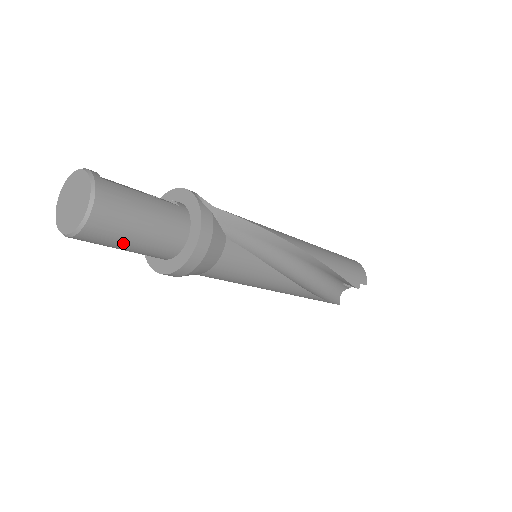
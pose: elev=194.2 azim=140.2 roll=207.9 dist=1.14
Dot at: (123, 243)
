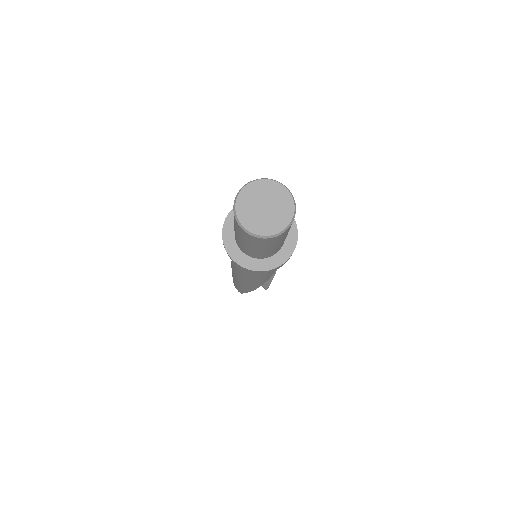
Dot at: (263, 247)
